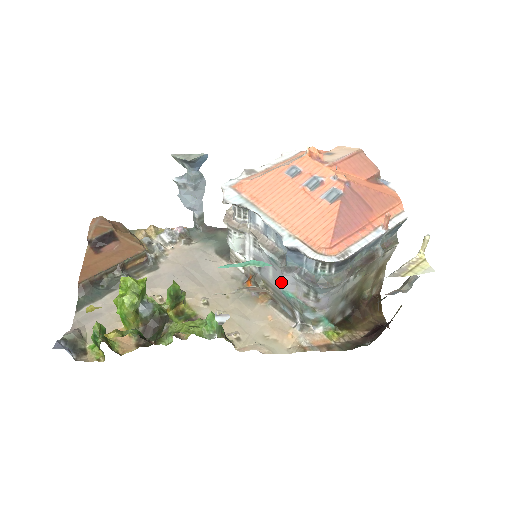
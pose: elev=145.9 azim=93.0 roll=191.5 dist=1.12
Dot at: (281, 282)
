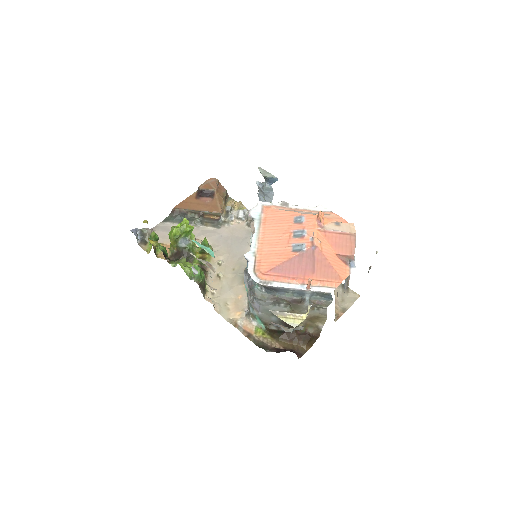
Dot at: occluded
